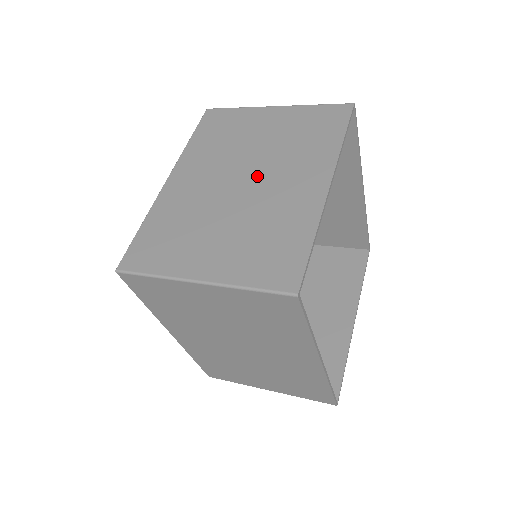
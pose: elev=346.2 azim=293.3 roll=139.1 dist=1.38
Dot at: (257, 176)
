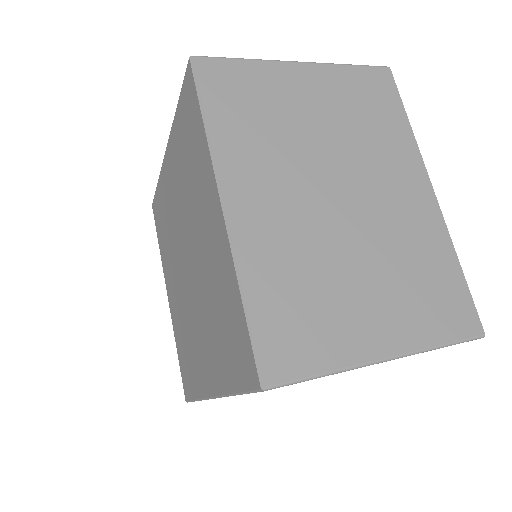
Dot at: (352, 186)
